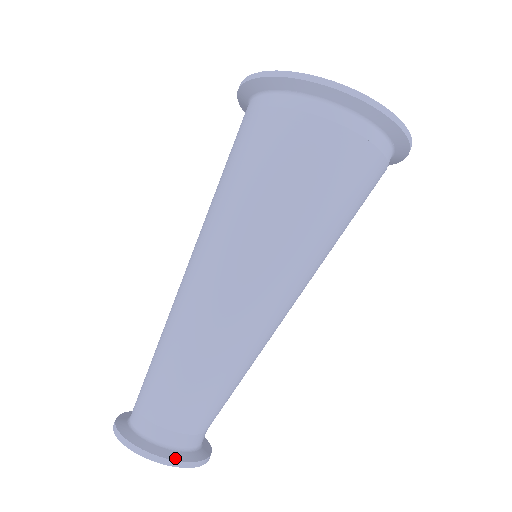
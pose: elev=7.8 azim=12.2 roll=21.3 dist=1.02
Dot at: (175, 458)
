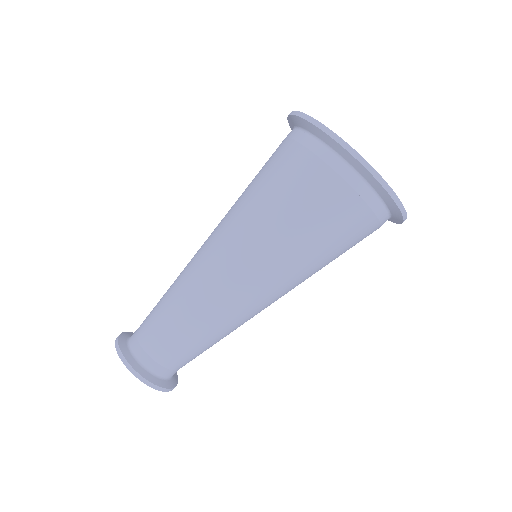
Dot at: (126, 356)
